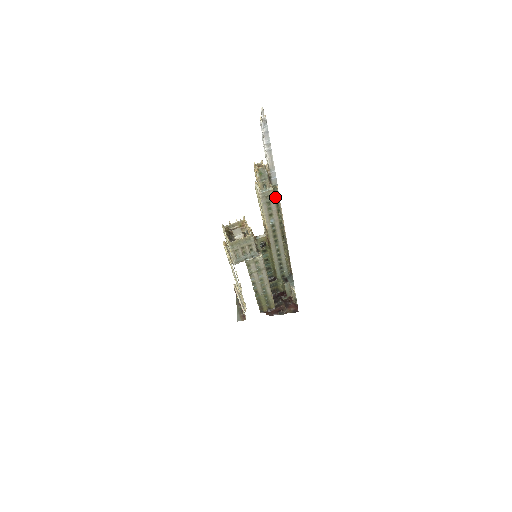
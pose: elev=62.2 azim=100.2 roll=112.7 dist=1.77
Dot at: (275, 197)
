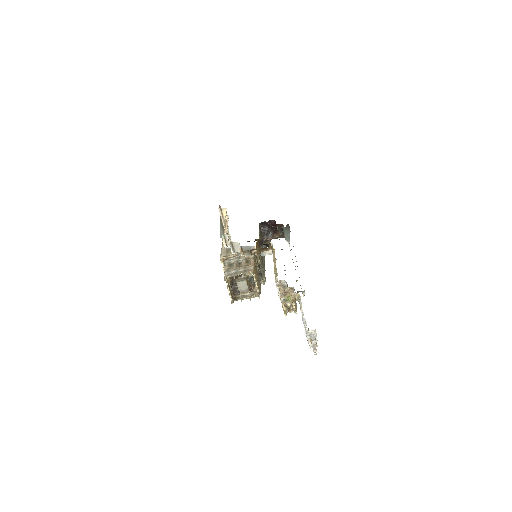
Dot at: occluded
